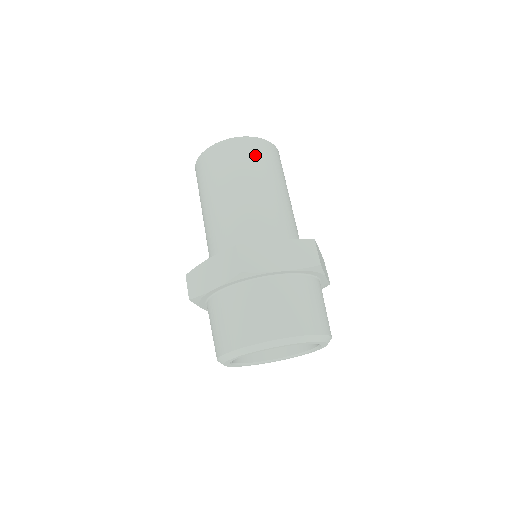
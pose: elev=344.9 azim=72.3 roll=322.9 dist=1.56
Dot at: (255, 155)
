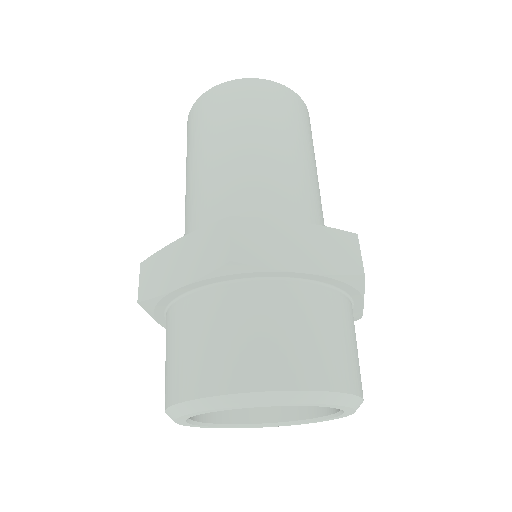
Dot at: (278, 106)
